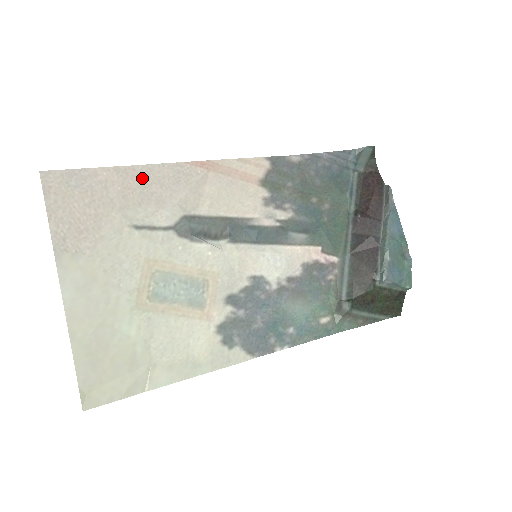
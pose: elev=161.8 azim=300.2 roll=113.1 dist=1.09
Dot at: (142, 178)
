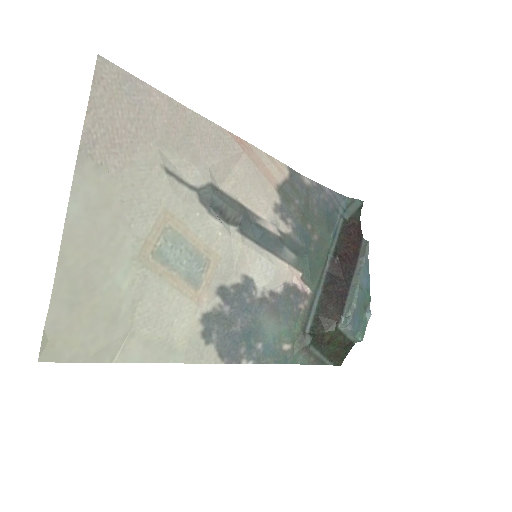
Dot at: (188, 124)
